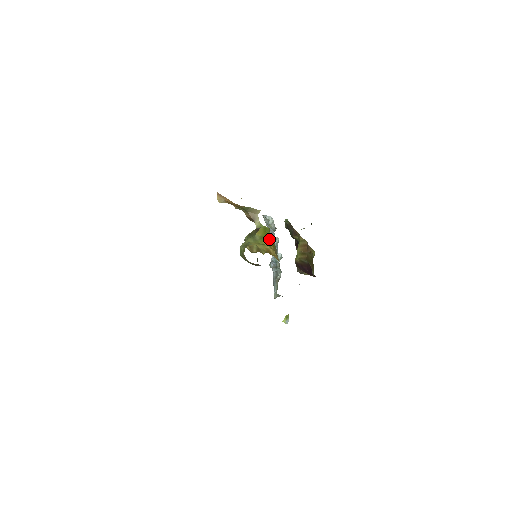
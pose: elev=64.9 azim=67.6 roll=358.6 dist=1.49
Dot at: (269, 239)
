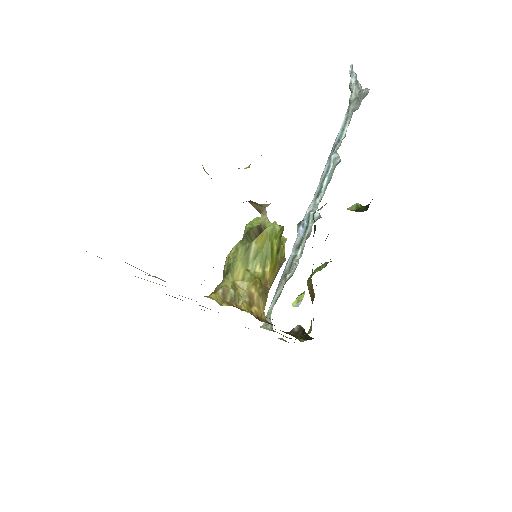
Dot at: (270, 257)
